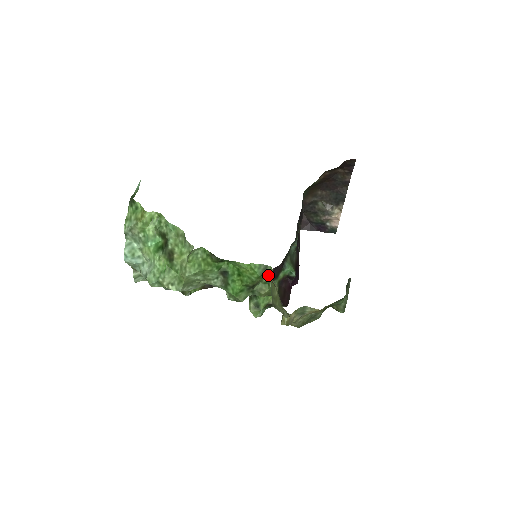
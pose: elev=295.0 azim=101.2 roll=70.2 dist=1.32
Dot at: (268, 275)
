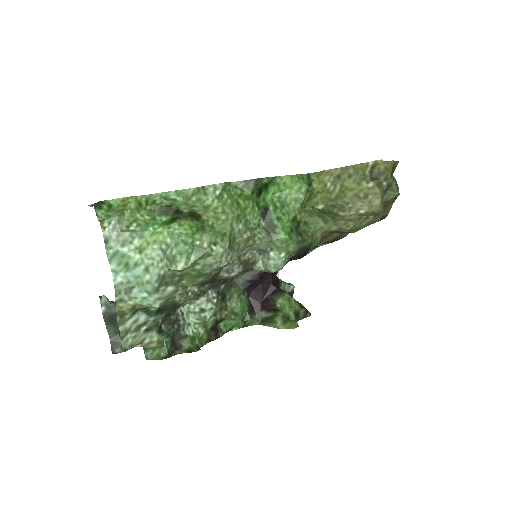
Dot at: (315, 182)
